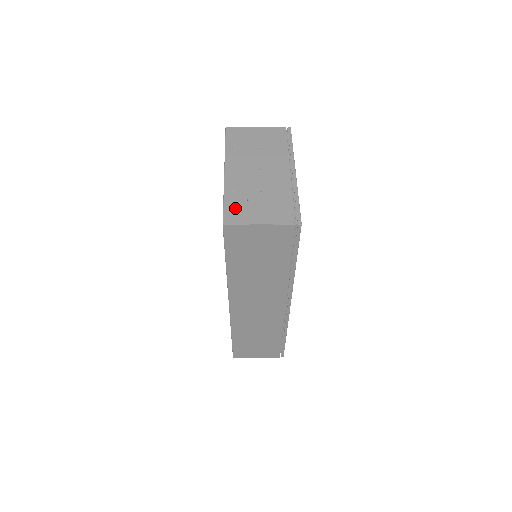
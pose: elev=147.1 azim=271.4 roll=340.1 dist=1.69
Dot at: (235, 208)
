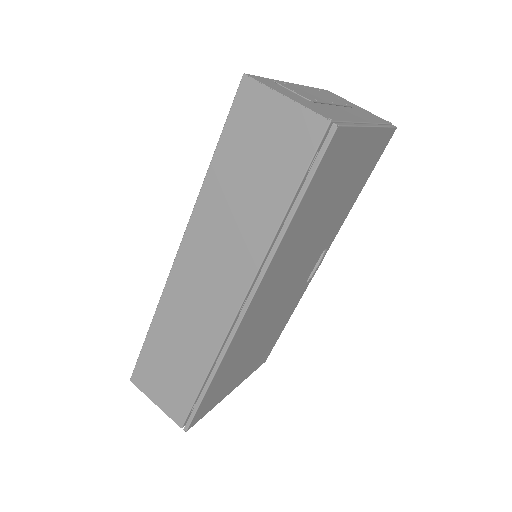
Dot at: (273, 83)
